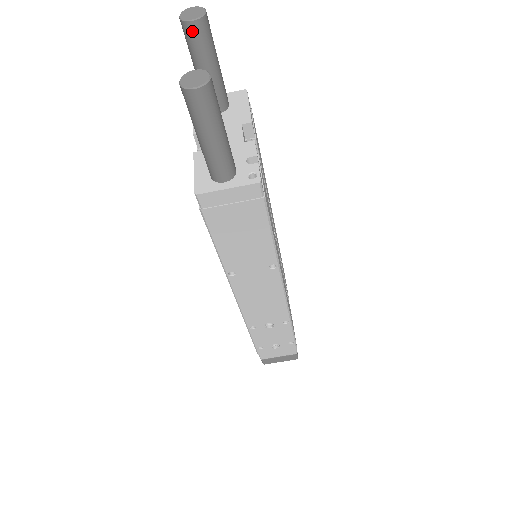
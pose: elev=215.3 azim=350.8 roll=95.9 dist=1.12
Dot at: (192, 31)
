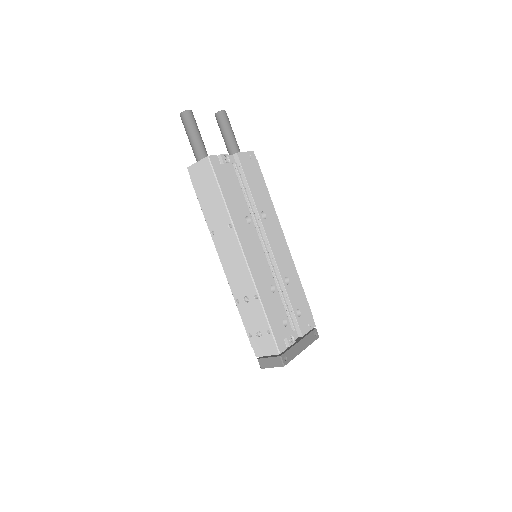
Dot at: (217, 118)
